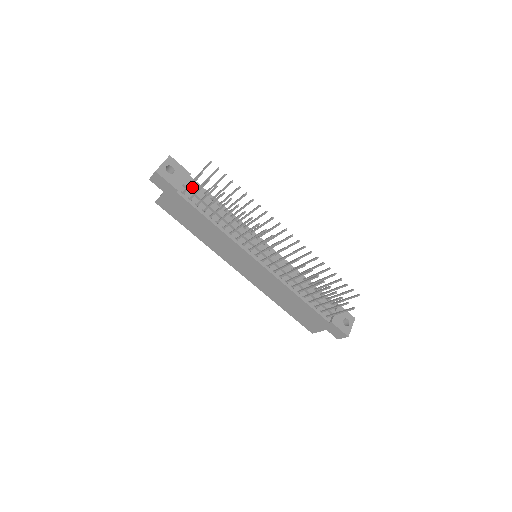
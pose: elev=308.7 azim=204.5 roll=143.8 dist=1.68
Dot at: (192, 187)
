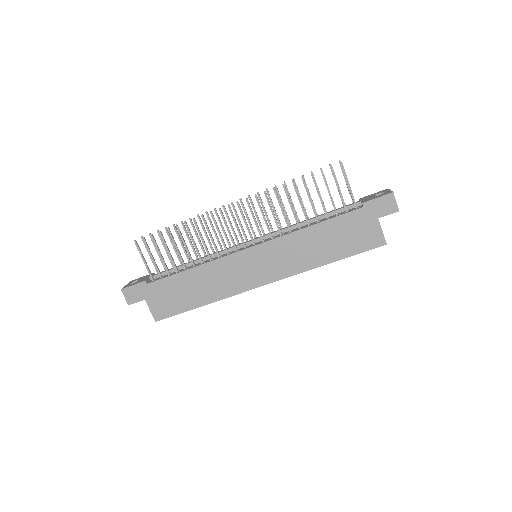
Dot at: occluded
